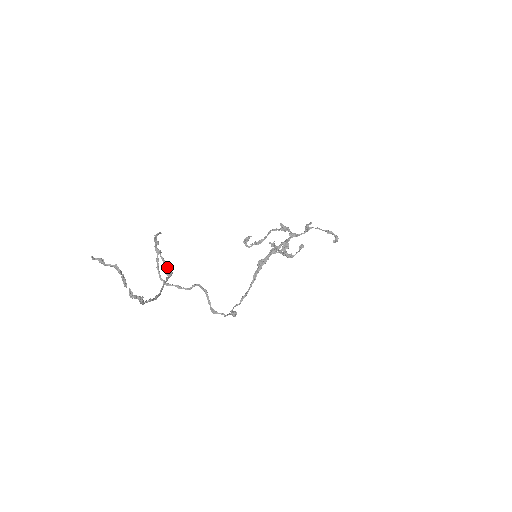
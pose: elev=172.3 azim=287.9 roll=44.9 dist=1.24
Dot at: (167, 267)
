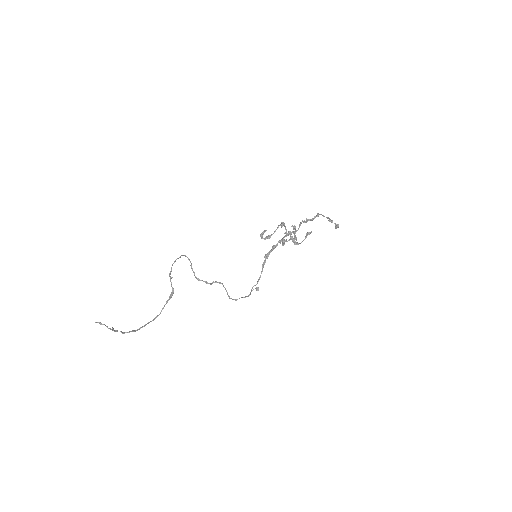
Dot at: (172, 290)
